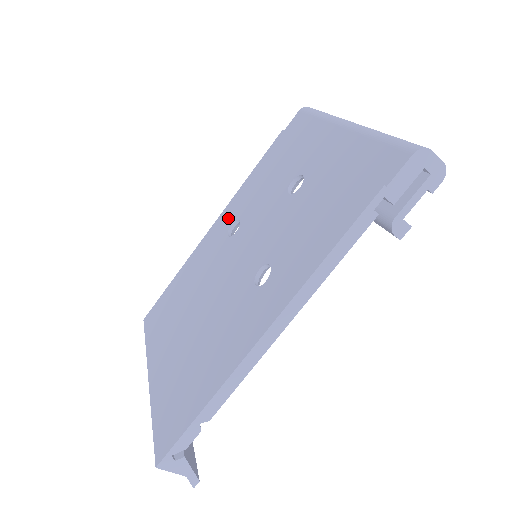
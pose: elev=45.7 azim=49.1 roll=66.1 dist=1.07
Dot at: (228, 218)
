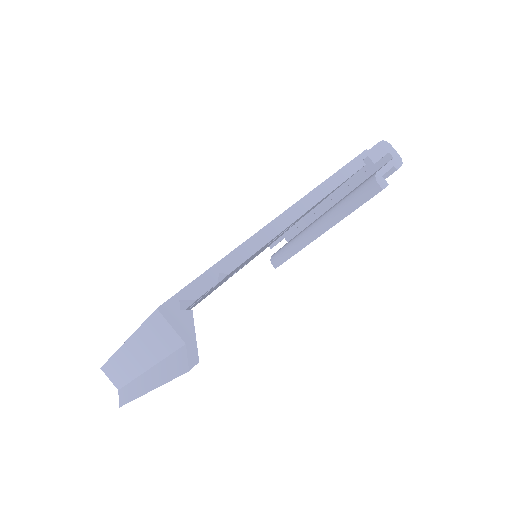
Dot at: occluded
